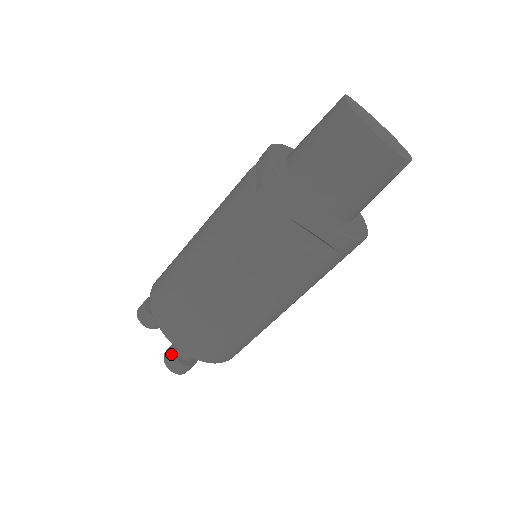
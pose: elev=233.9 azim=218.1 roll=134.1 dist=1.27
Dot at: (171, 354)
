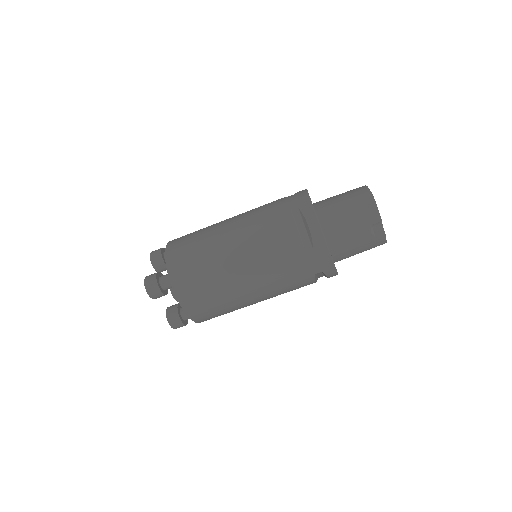
Dot at: (155, 273)
